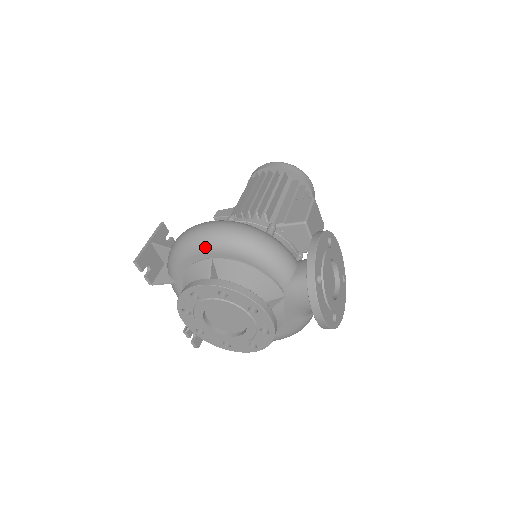
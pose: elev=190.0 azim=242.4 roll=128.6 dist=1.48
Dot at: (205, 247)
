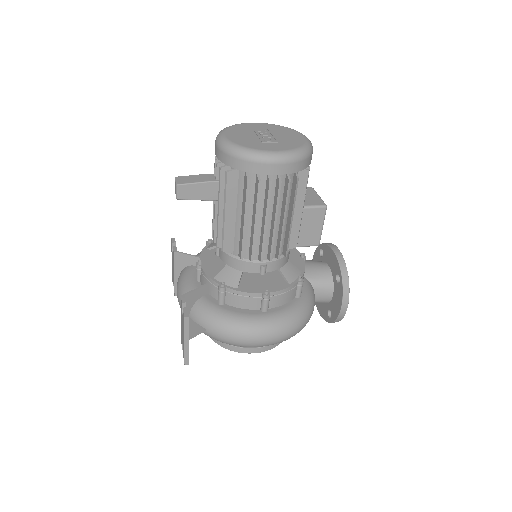
Dot at: occluded
